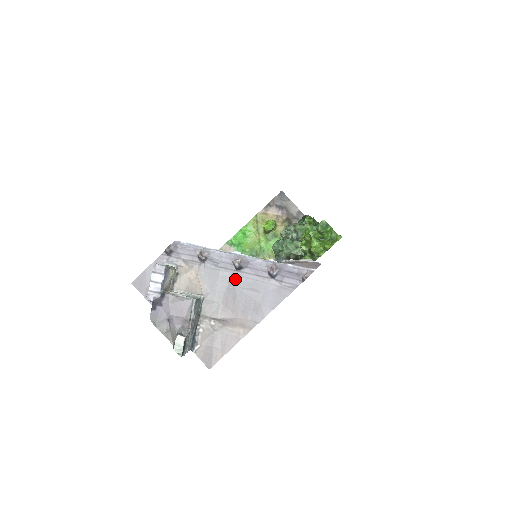
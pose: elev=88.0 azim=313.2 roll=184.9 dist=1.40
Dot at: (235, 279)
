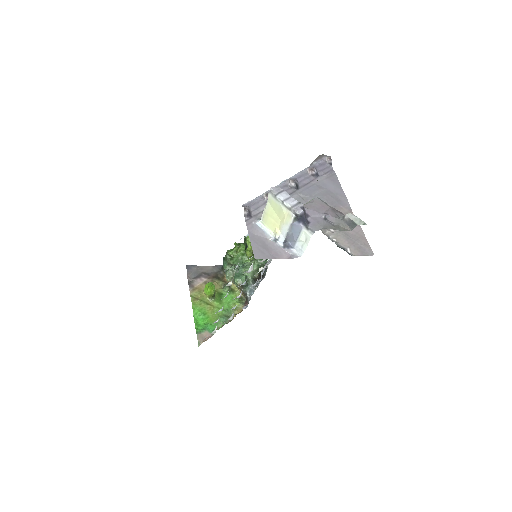
Dot at: (304, 194)
